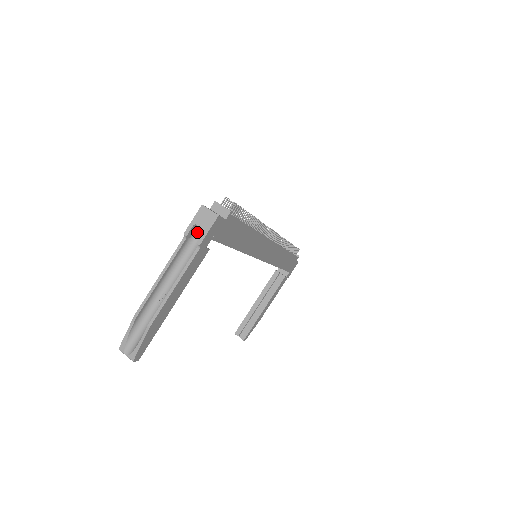
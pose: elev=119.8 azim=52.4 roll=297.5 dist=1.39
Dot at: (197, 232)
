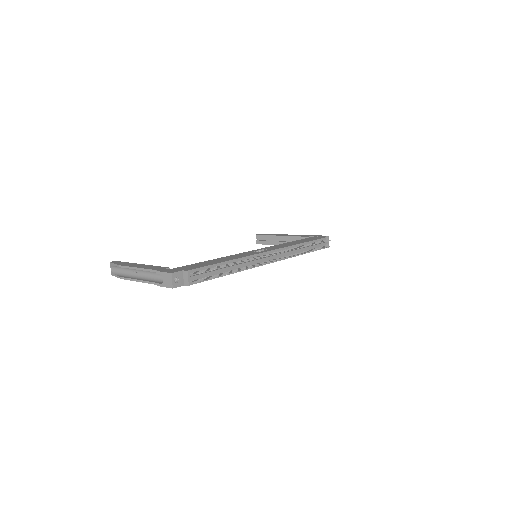
Dot at: occluded
